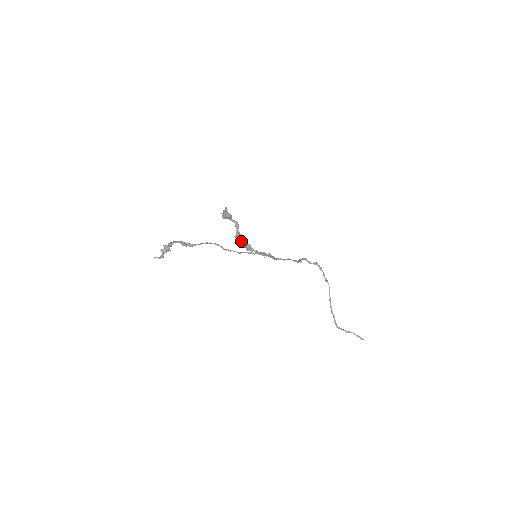
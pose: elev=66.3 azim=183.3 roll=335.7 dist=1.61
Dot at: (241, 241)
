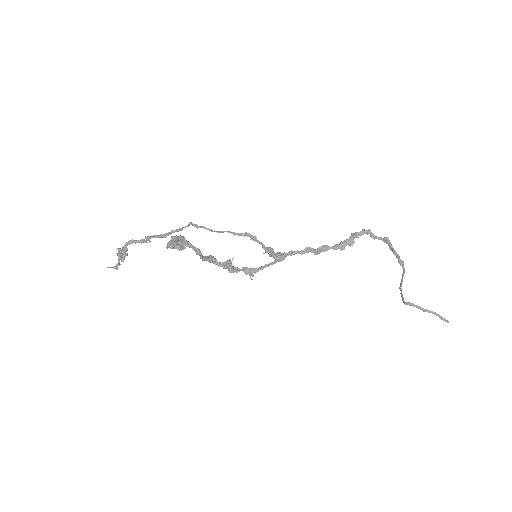
Dot at: occluded
